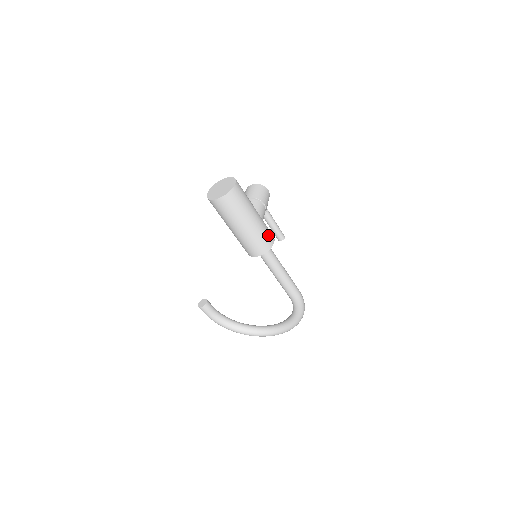
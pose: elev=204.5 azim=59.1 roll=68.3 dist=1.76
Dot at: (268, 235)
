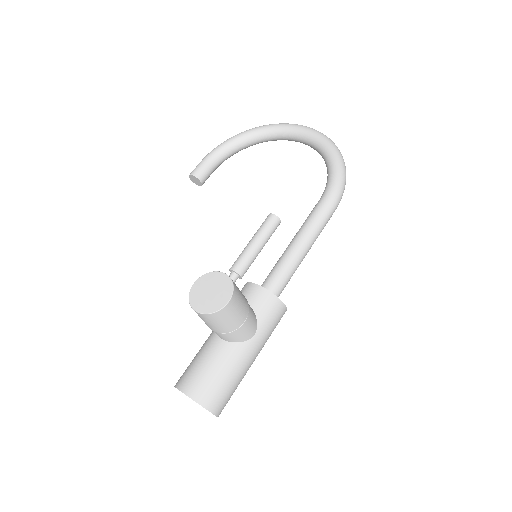
Dot at: (276, 323)
